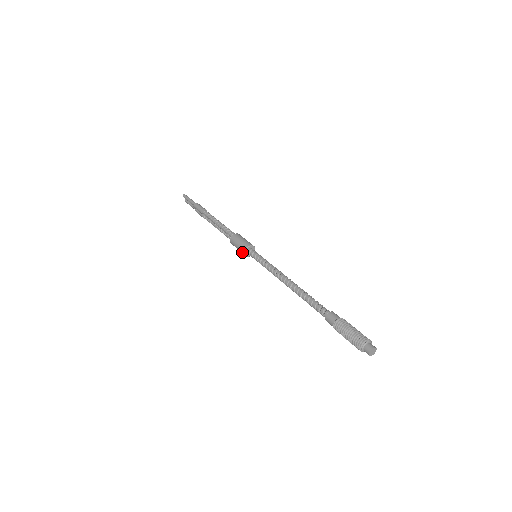
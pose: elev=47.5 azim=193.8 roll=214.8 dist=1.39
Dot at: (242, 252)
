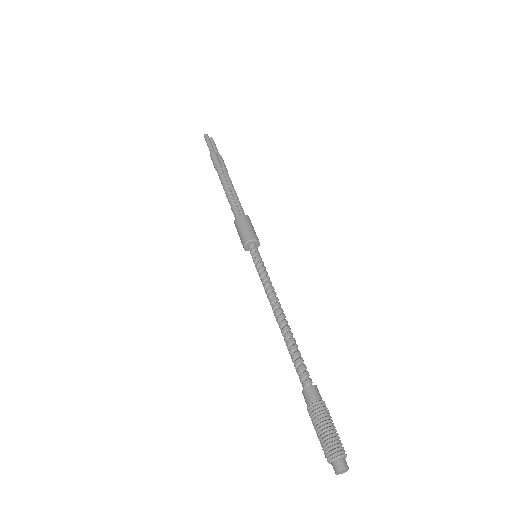
Dot at: occluded
